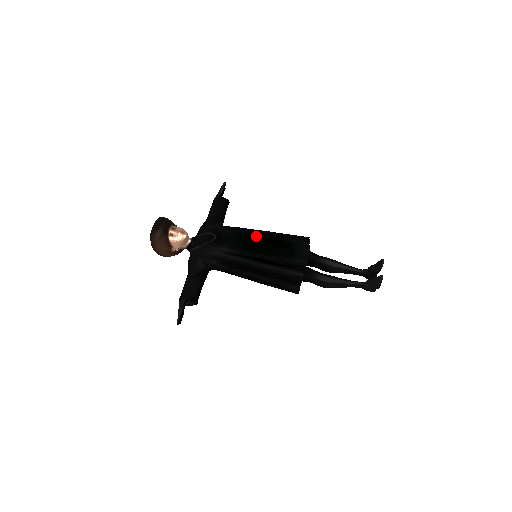
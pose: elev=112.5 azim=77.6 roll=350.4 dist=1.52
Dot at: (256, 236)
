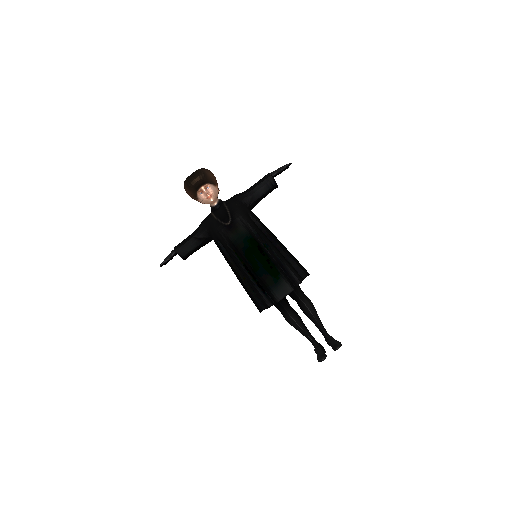
Dot at: (260, 247)
